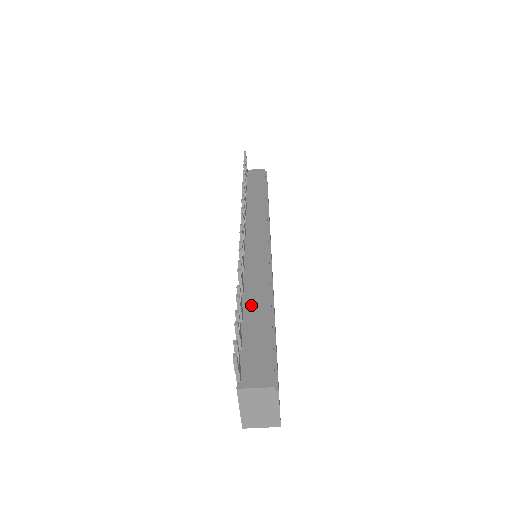
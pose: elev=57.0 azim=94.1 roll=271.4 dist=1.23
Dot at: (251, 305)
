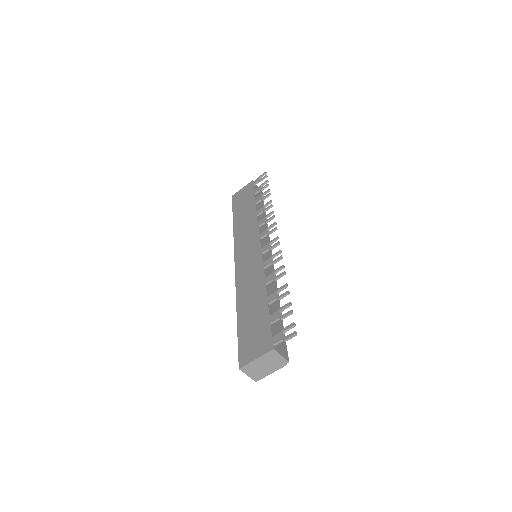
Dot at: occluded
